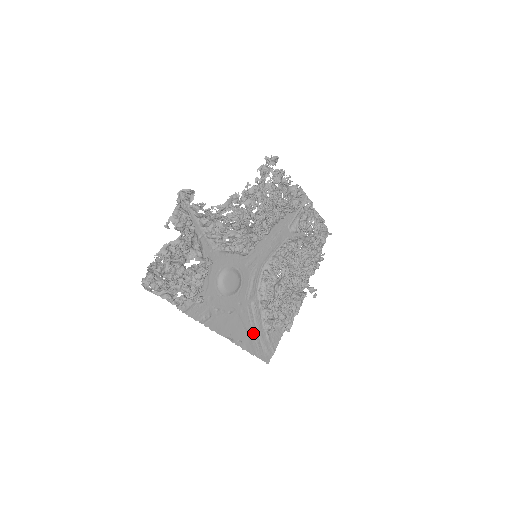
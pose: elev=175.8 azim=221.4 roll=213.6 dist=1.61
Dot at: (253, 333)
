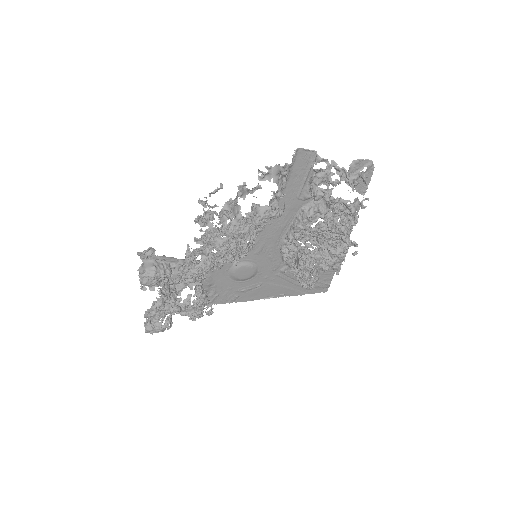
Dot at: (295, 285)
